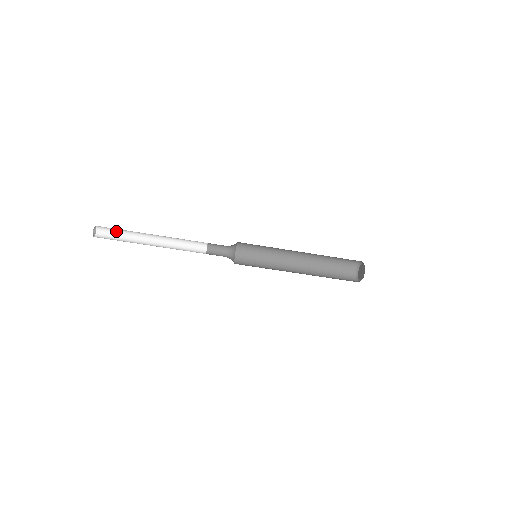
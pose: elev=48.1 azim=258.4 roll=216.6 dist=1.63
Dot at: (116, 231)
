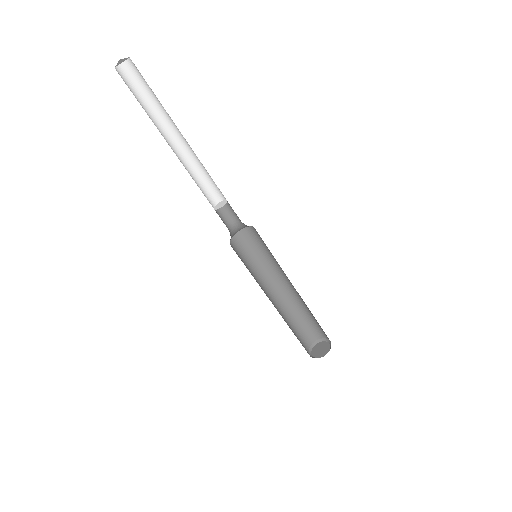
Dot at: (144, 89)
